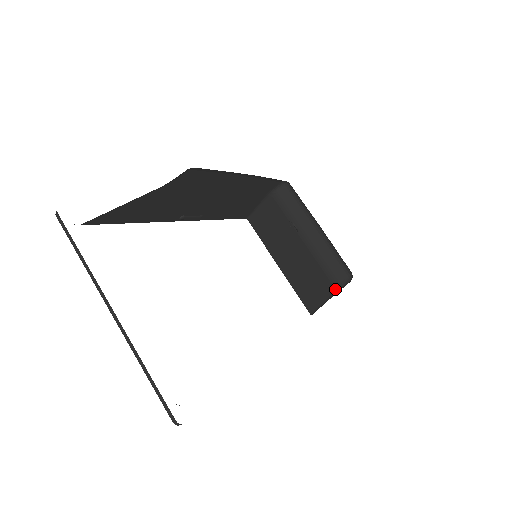
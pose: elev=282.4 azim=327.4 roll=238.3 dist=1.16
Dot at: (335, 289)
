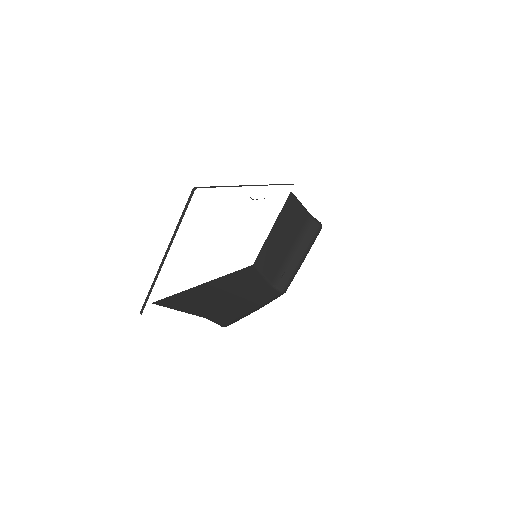
Dot at: (273, 283)
